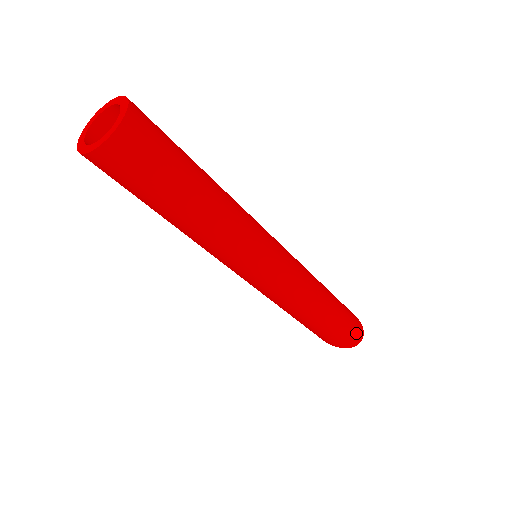
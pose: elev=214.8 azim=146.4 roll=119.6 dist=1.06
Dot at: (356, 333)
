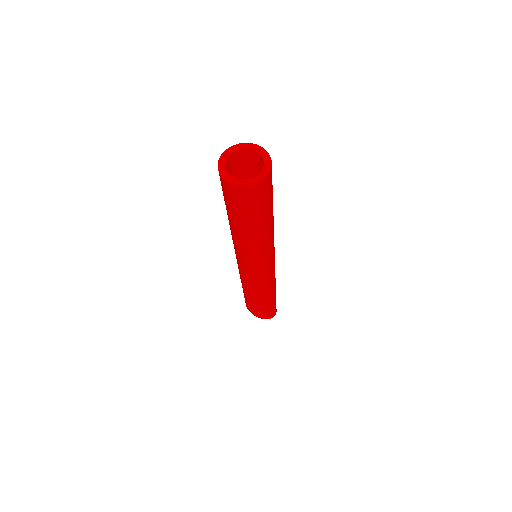
Dot at: occluded
